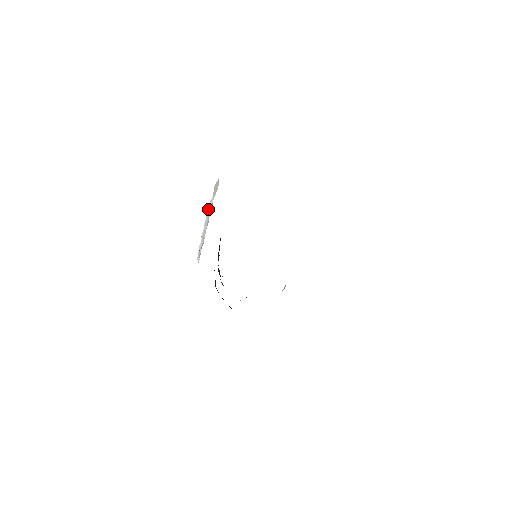
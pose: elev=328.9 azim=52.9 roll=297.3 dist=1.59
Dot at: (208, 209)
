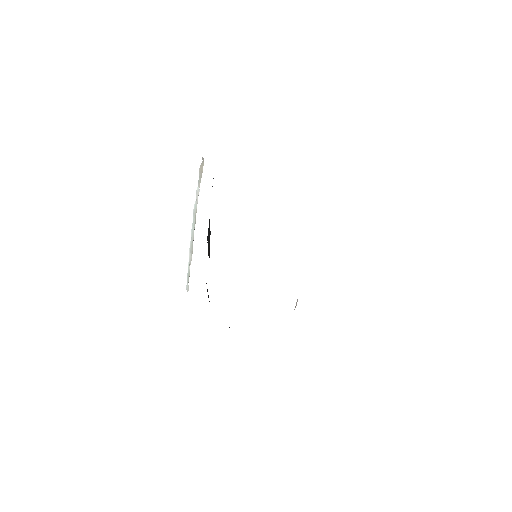
Dot at: (194, 206)
